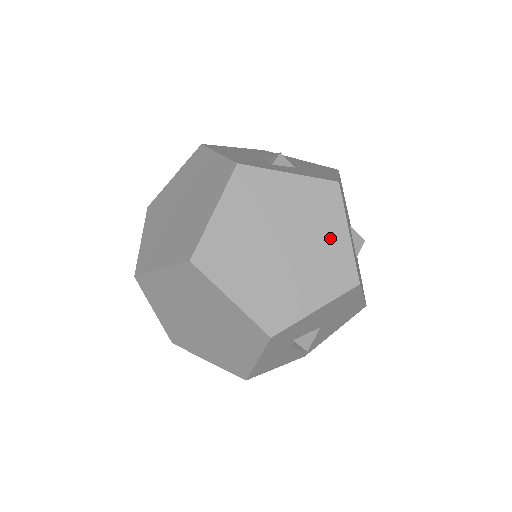
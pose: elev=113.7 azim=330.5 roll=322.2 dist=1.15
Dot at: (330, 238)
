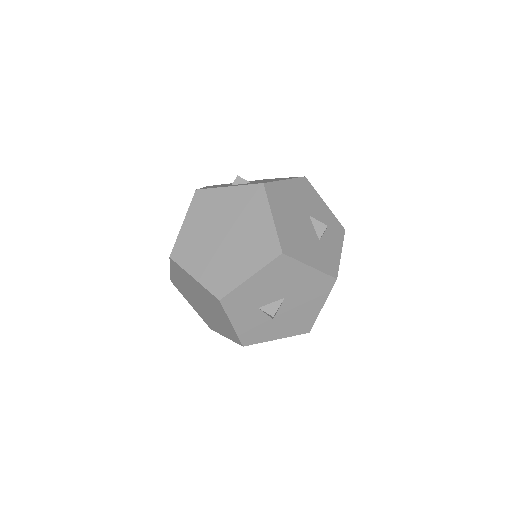
Dot at: (258, 224)
